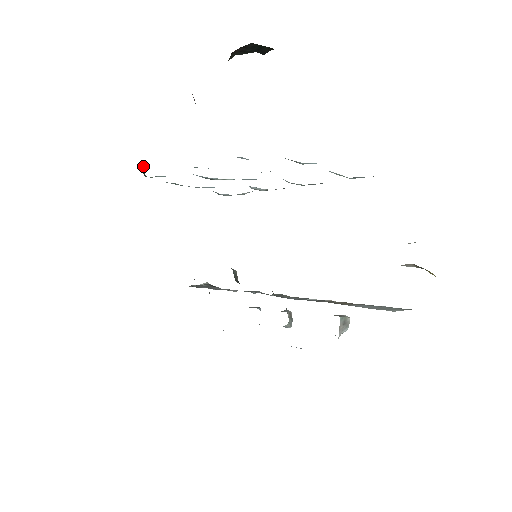
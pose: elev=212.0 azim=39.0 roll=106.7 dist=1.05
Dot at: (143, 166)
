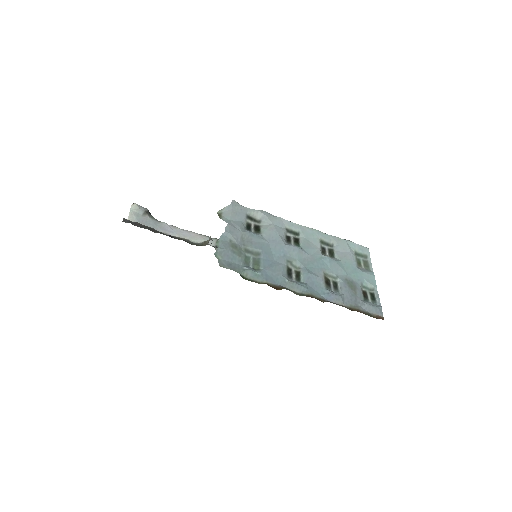
Dot at: occluded
